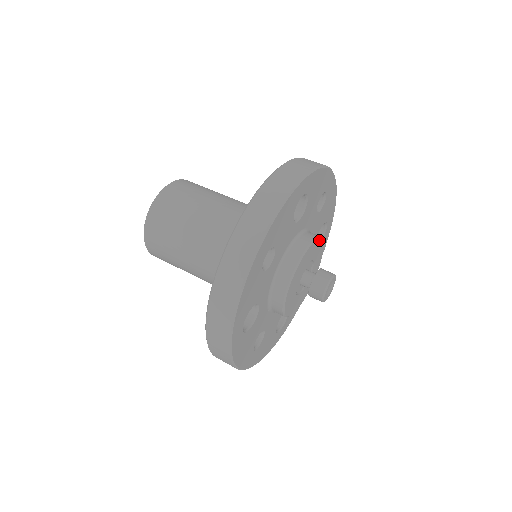
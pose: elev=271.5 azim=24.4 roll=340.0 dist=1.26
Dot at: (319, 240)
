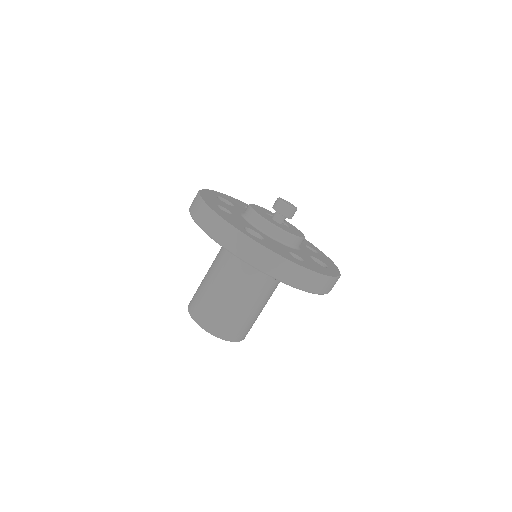
Dot at: (261, 207)
